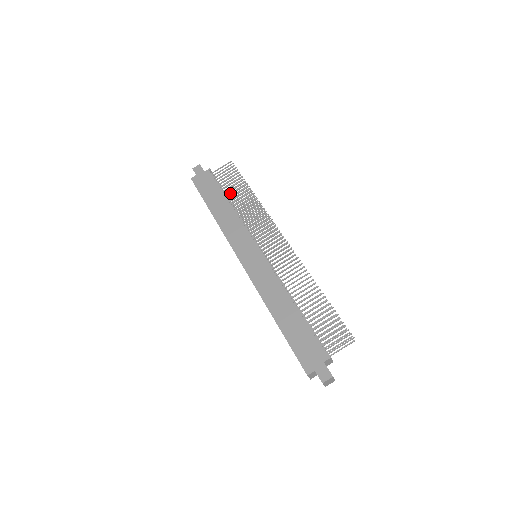
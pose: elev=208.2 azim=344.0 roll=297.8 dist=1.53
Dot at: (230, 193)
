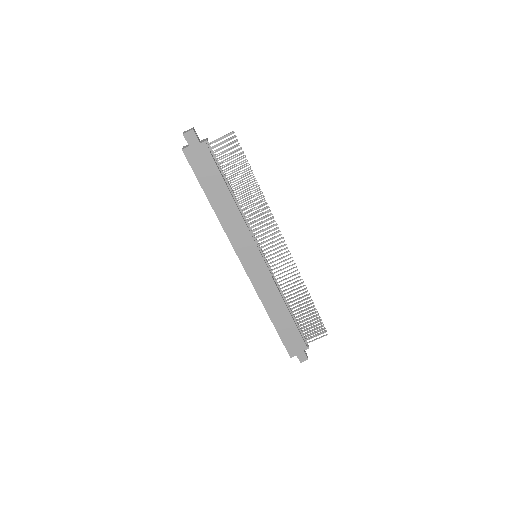
Dot at: occluded
